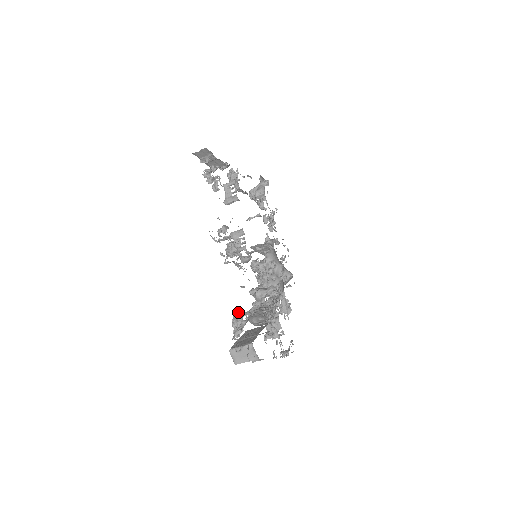
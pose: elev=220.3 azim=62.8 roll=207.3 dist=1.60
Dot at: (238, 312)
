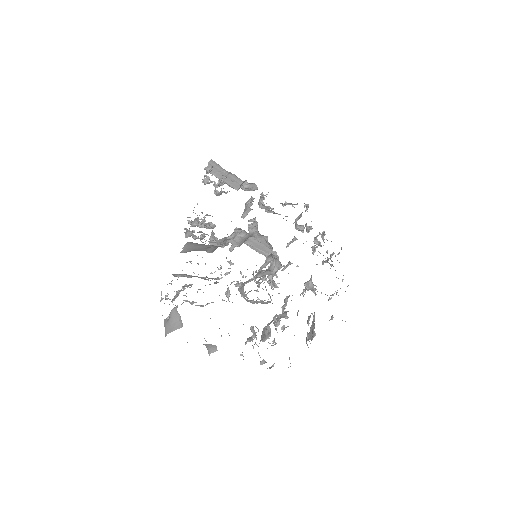
Dot at: occluded
